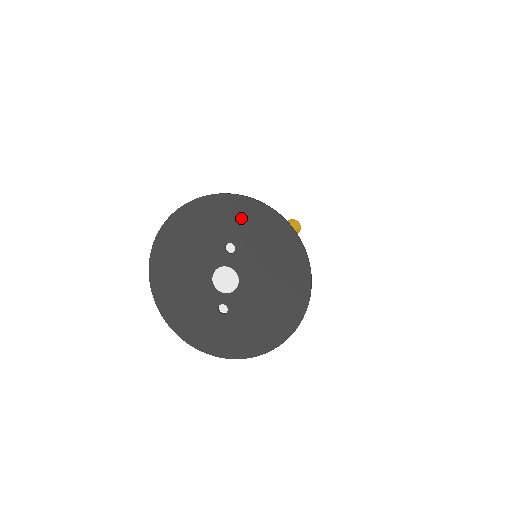
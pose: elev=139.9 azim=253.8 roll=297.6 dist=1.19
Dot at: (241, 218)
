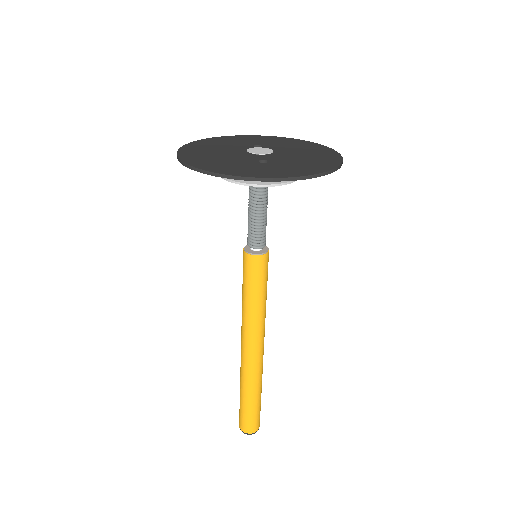
Dot at: (261, 139)
